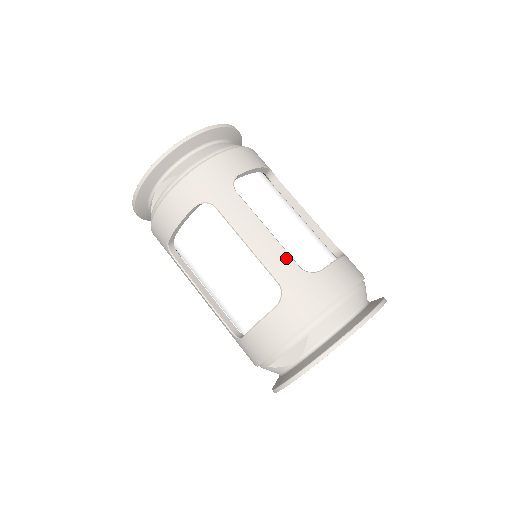
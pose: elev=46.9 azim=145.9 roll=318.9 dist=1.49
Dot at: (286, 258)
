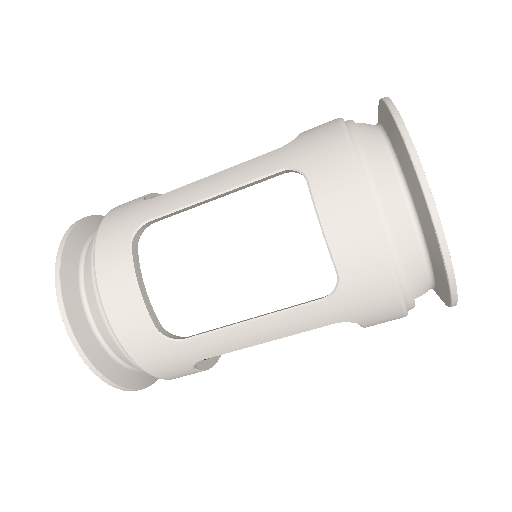
Dot at: (303, 313)
